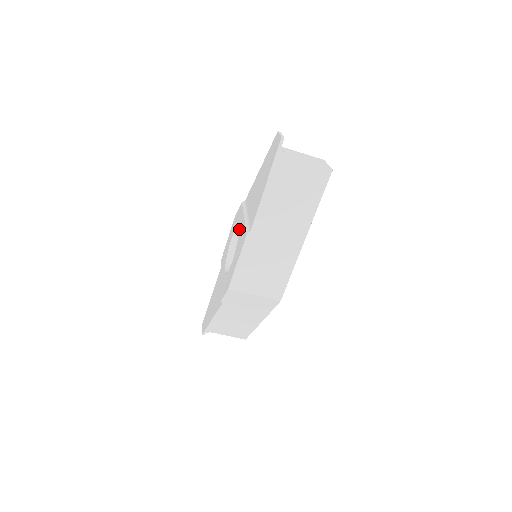
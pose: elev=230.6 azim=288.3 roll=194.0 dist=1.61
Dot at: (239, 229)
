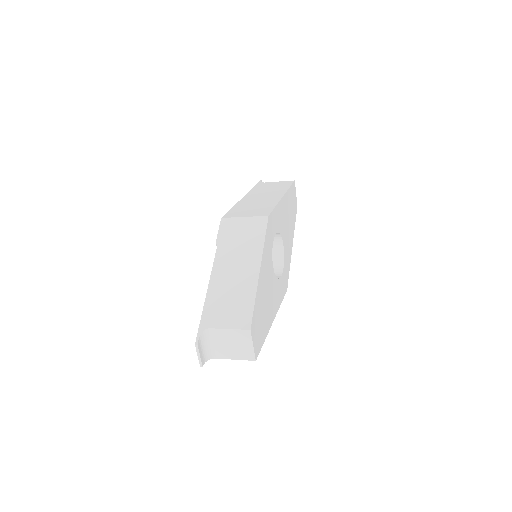
Dot at: occluded
